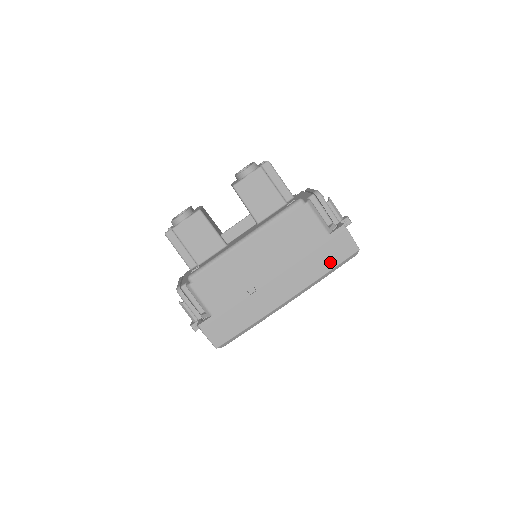
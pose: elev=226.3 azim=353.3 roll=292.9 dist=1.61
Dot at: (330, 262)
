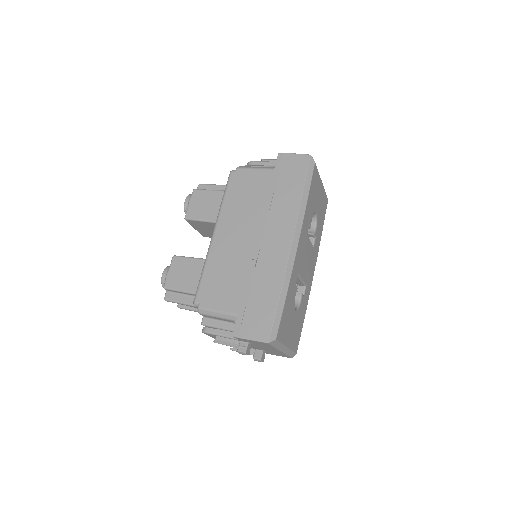
Dot at: (296, 184)
